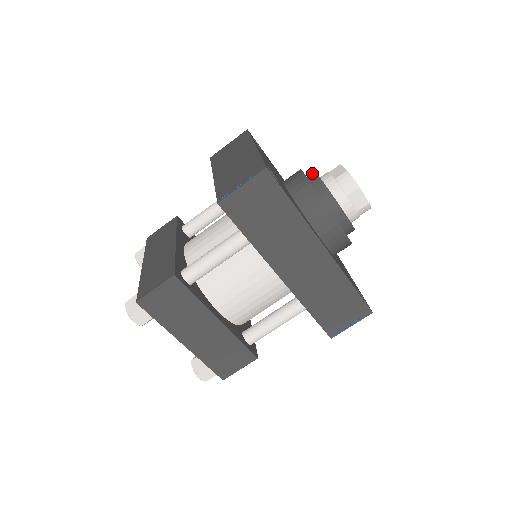
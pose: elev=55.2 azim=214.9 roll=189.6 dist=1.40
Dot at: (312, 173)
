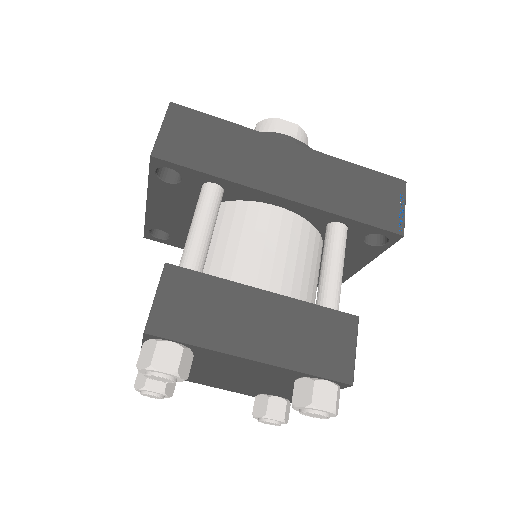
Dot at: occluded
